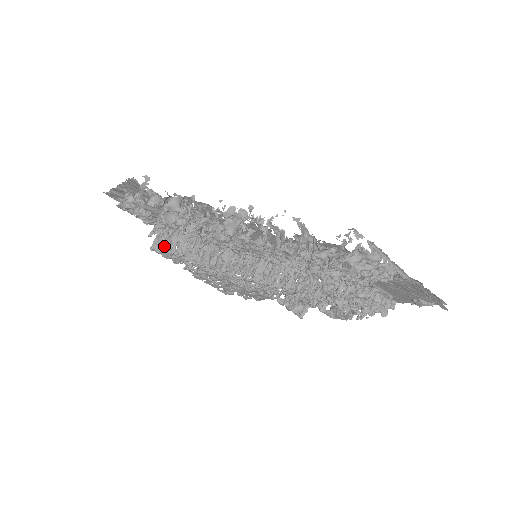
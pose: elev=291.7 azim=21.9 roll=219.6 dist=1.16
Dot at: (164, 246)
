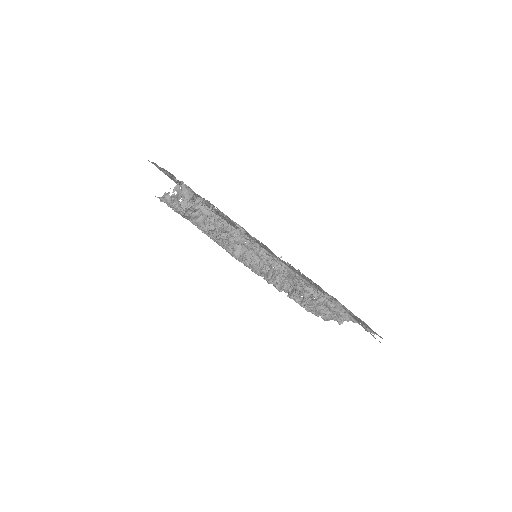
Dot at: occluded
